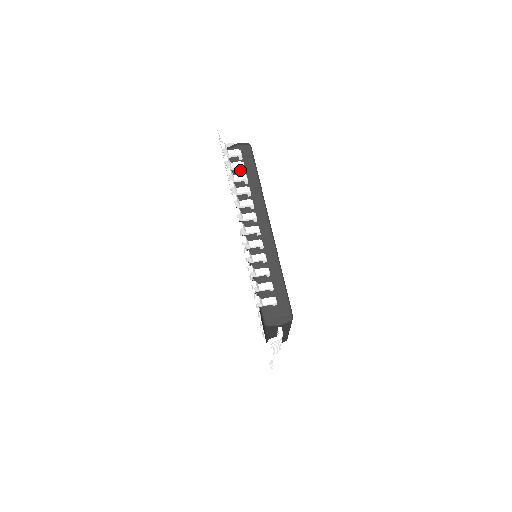
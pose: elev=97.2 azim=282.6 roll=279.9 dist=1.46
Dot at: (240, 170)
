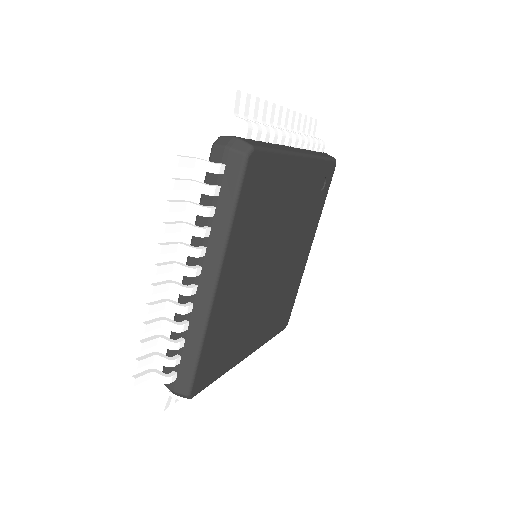
Dot at: occluded
